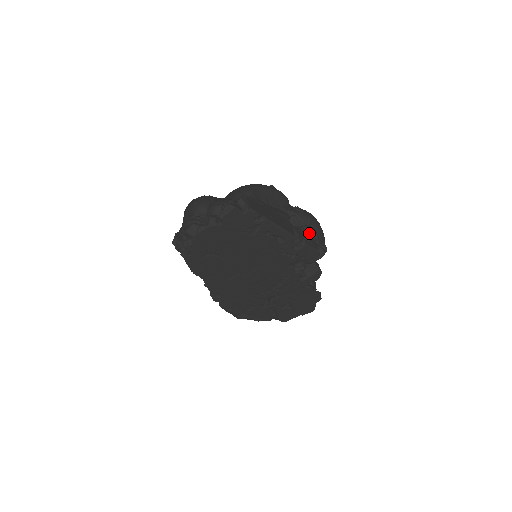
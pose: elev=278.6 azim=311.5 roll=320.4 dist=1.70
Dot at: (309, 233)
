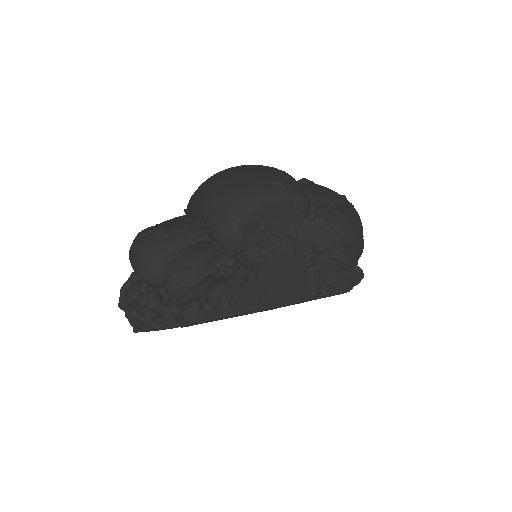
Dot at: (337, 263)
